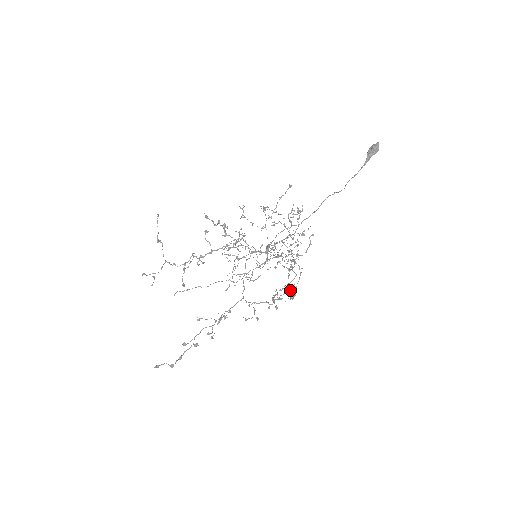
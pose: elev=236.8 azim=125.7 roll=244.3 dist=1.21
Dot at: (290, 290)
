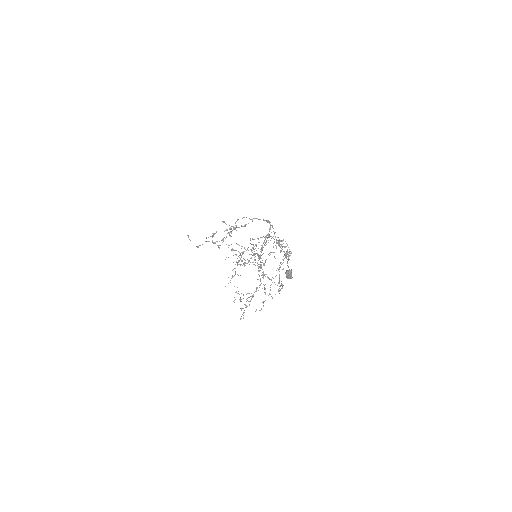
Dot at: occluded
